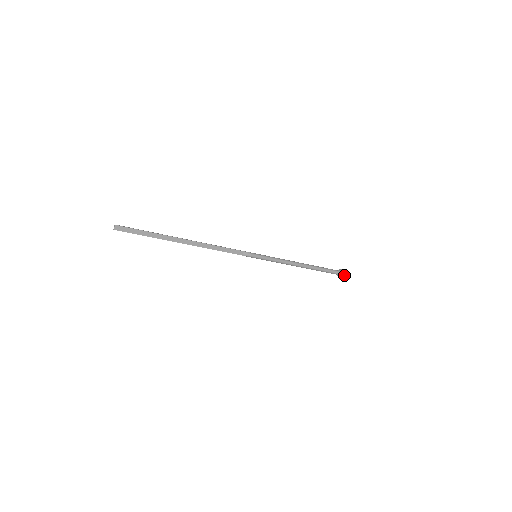
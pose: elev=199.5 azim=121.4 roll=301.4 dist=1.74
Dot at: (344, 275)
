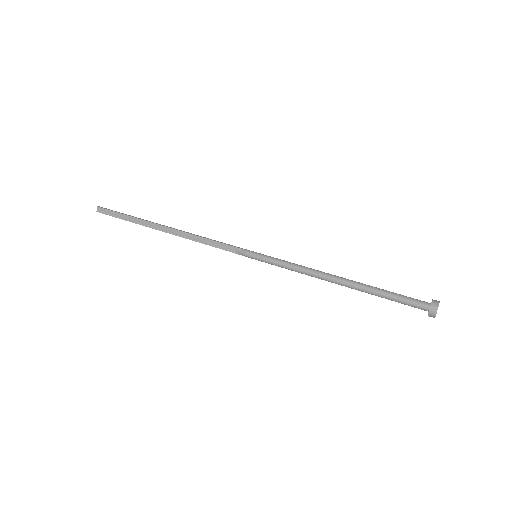
Dot at: (435, 312)
